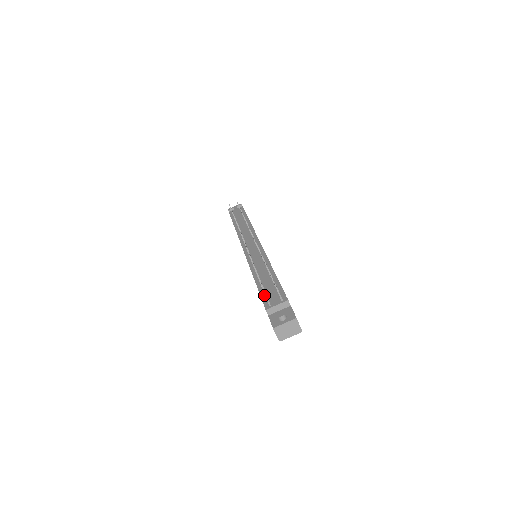
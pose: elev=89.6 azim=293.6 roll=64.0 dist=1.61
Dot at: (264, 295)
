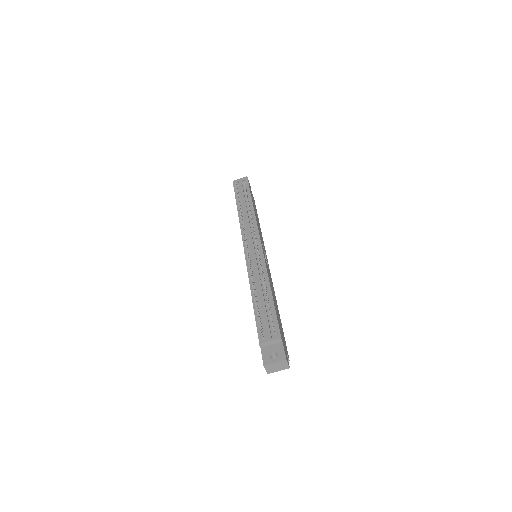
Dot at: occluded
